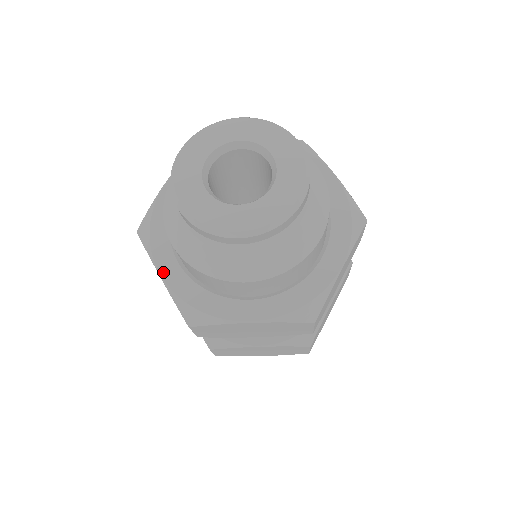
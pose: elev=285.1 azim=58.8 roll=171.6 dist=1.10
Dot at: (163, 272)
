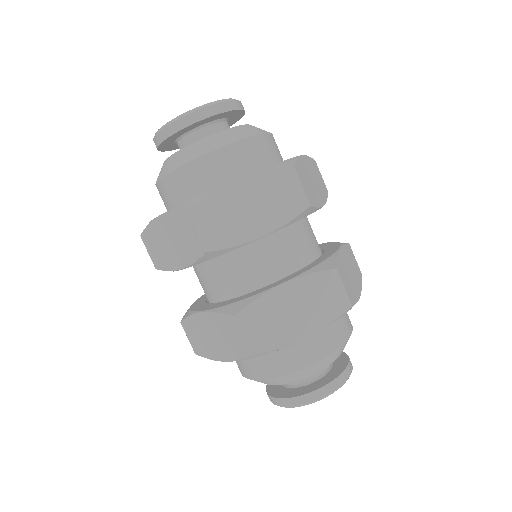
Dot at: (161, 215)
